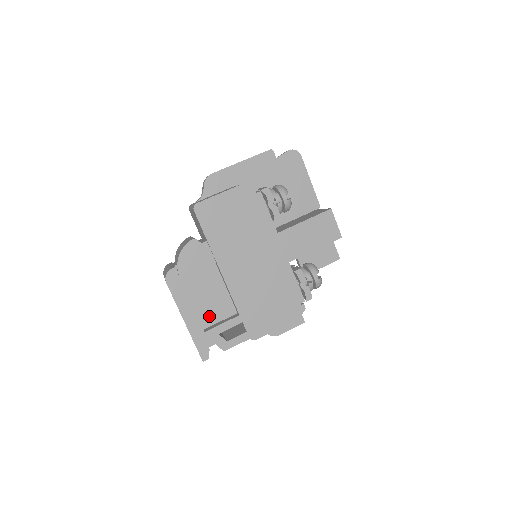
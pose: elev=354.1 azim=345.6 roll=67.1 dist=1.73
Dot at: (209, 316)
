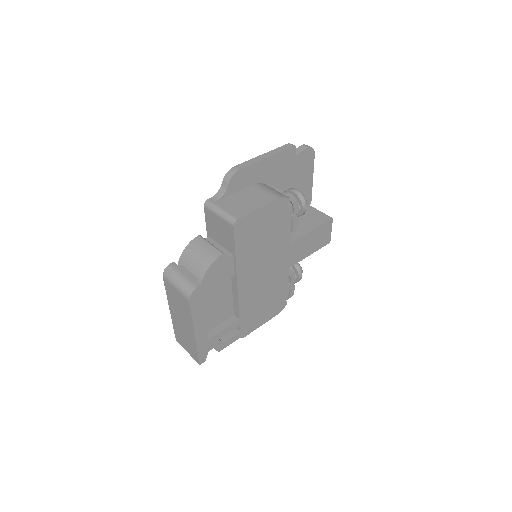
Dot at: (211, 321)
